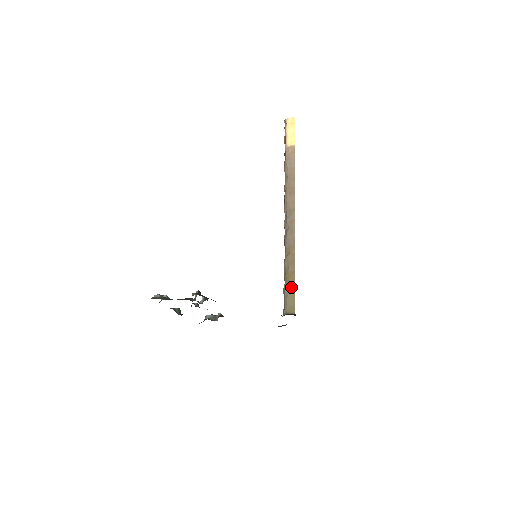
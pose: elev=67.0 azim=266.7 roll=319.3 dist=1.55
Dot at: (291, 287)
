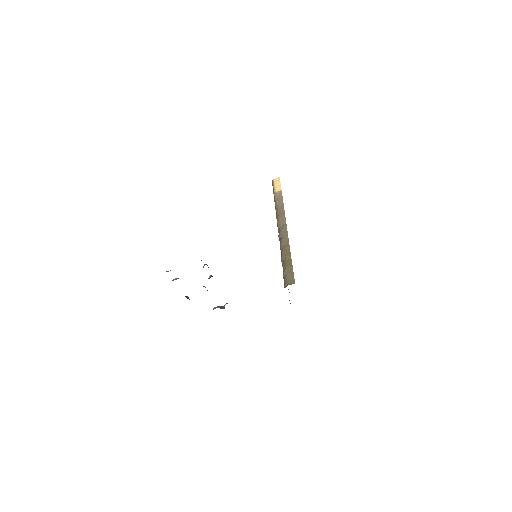
Dot at: (289, 268)
